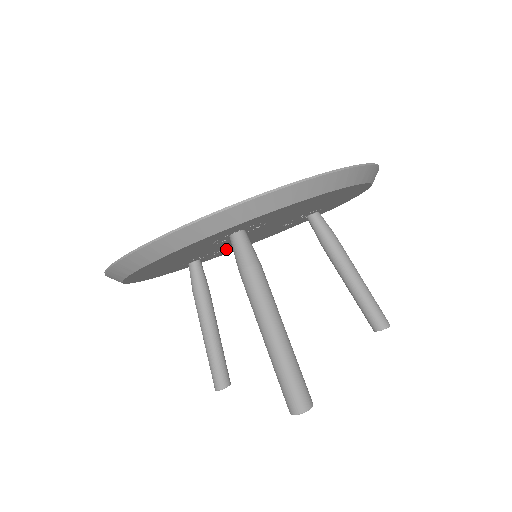
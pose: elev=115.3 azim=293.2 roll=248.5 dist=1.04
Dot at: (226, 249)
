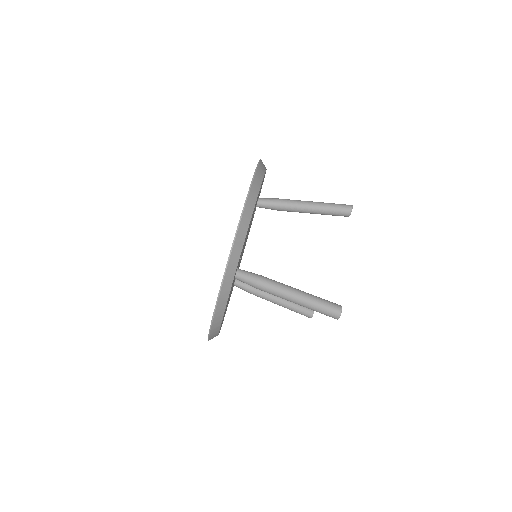
Dot at: occluded
